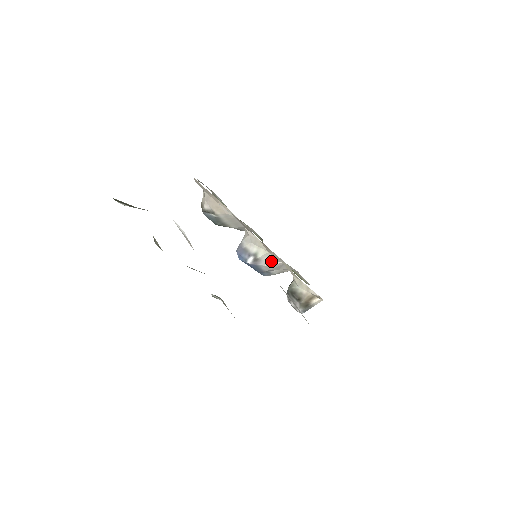
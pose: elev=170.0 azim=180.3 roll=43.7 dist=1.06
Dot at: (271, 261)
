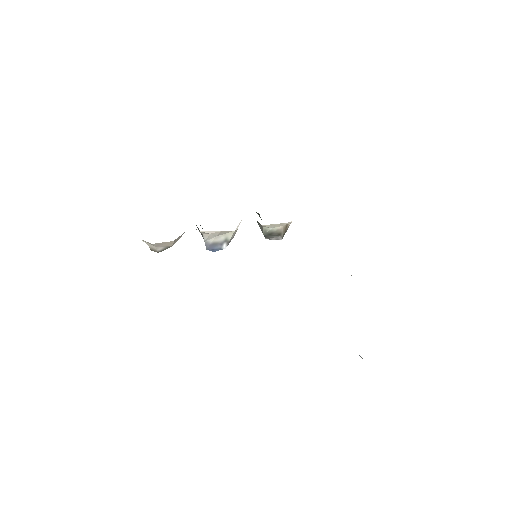
Dot at: (236, 231)
